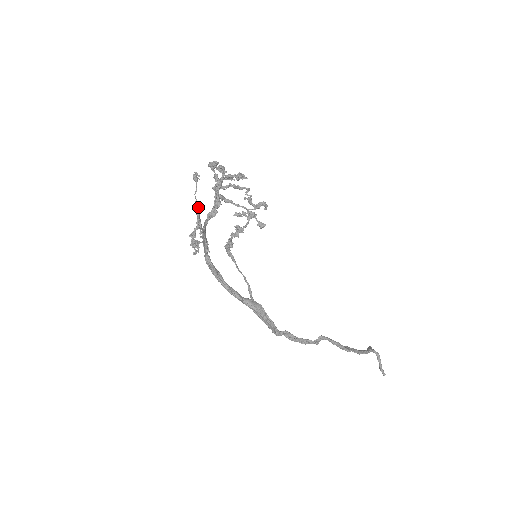
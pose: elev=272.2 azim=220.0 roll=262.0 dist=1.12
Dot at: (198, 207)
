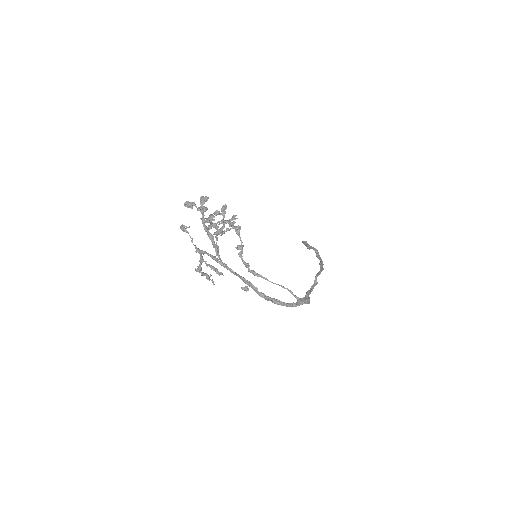
Dot at: (213, 256)
